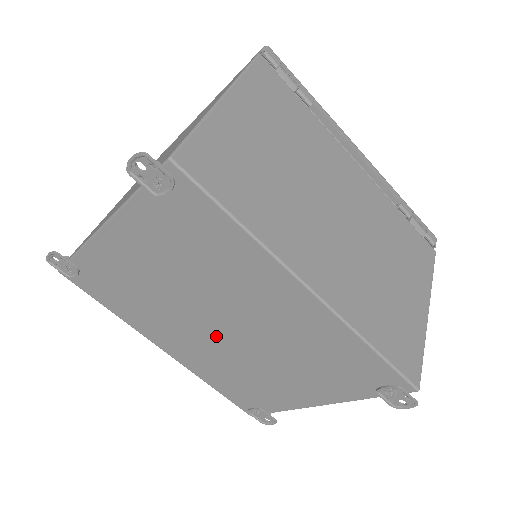
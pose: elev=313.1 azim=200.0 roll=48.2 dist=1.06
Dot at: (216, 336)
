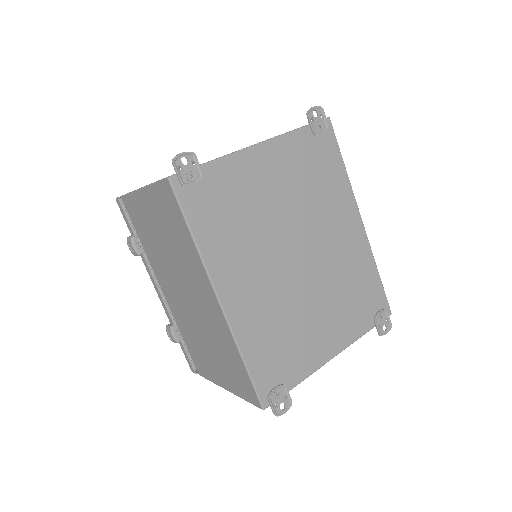
Dot at: (288, 270)
